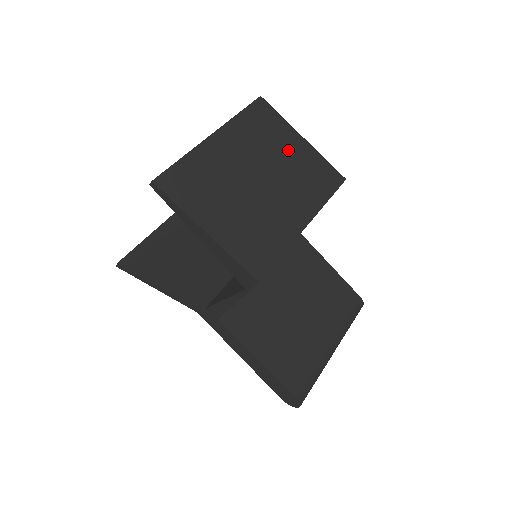
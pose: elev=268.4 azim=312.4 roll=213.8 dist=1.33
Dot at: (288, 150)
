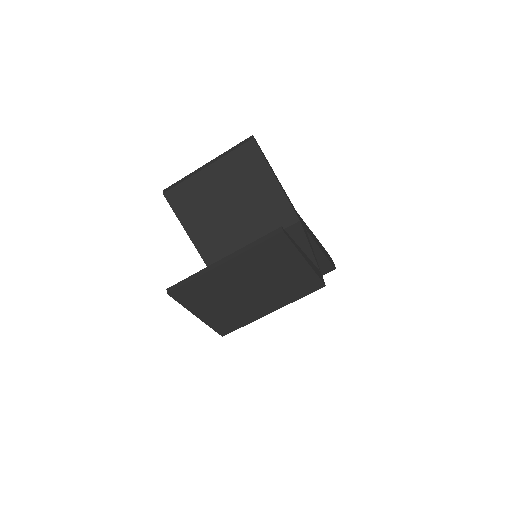
Dot at: (285, 270)
